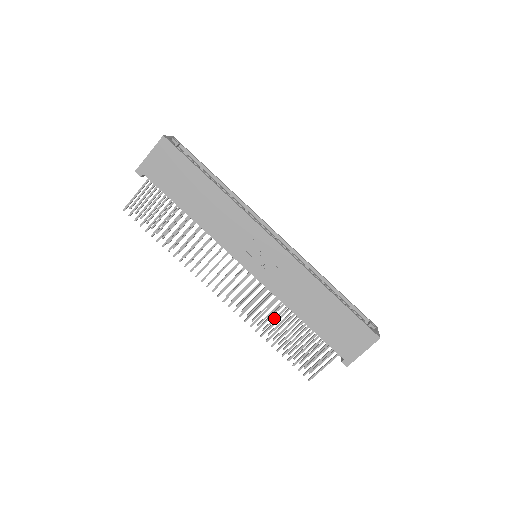
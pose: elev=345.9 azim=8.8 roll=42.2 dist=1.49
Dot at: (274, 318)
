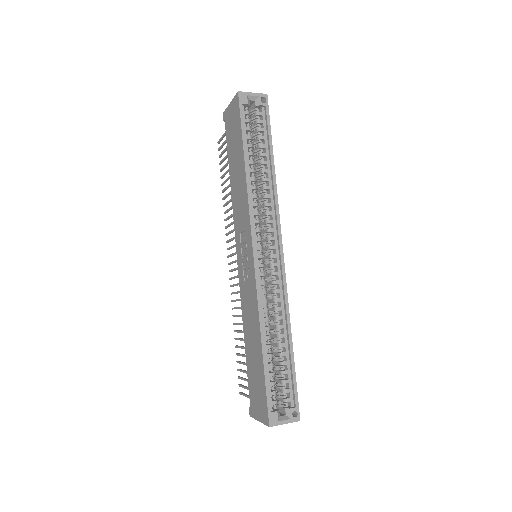
Dot at: occluded
